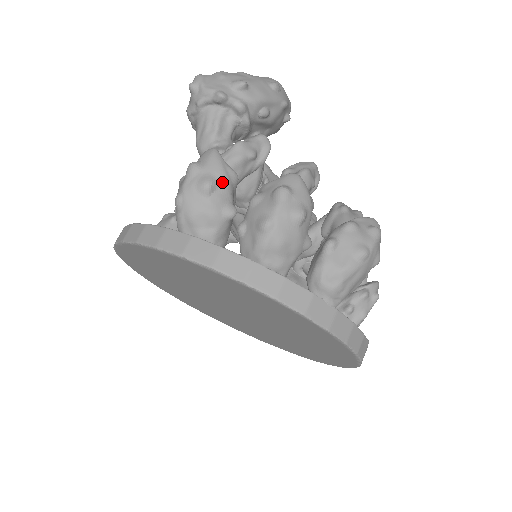
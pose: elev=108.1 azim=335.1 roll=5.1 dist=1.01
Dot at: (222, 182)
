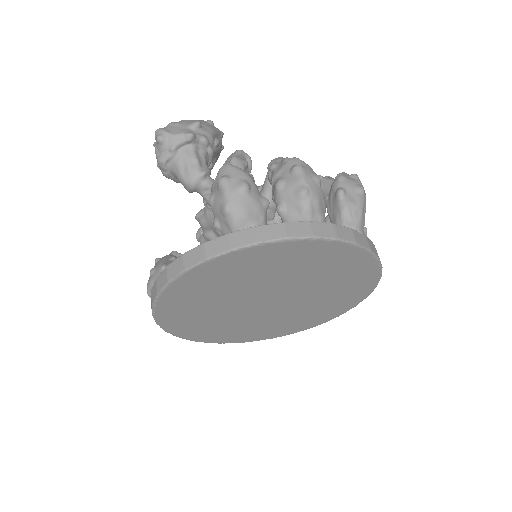
Dot at: (251, 182)
